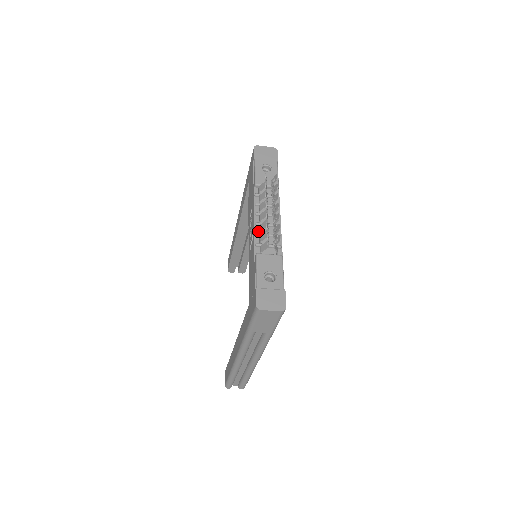
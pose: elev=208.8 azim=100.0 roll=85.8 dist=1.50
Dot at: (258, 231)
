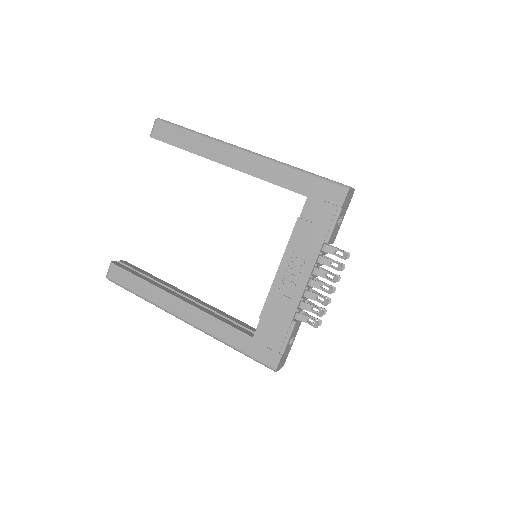
Dot at: (304, 295)
